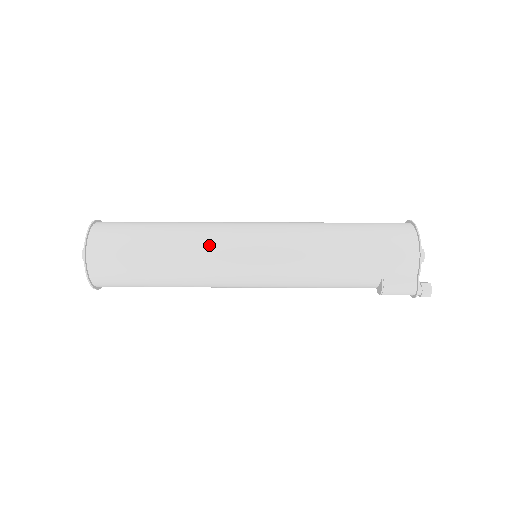
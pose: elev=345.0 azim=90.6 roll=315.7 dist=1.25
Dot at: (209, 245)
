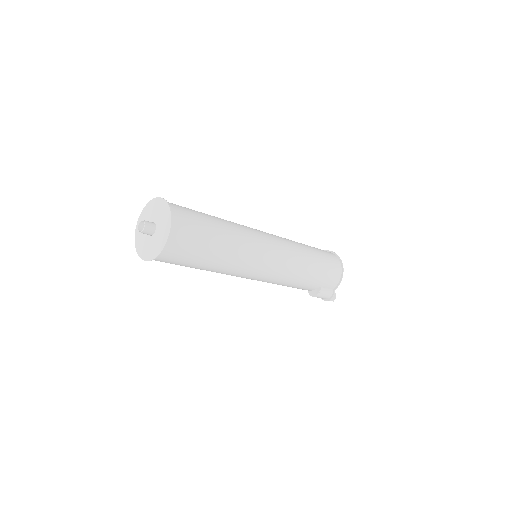
Dot at: (250, 247)
